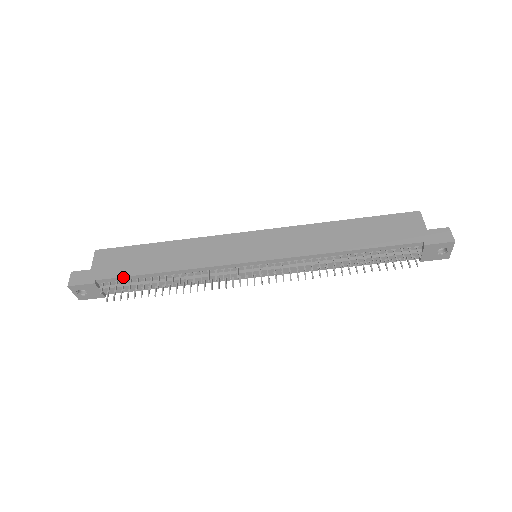
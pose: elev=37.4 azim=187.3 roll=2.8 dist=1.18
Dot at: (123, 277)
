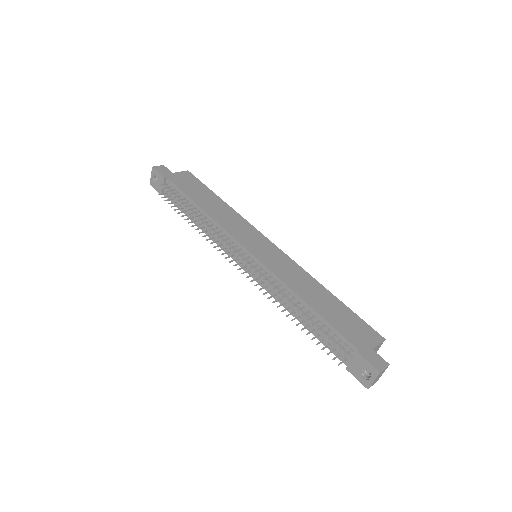
Dot at: (180, 189)
